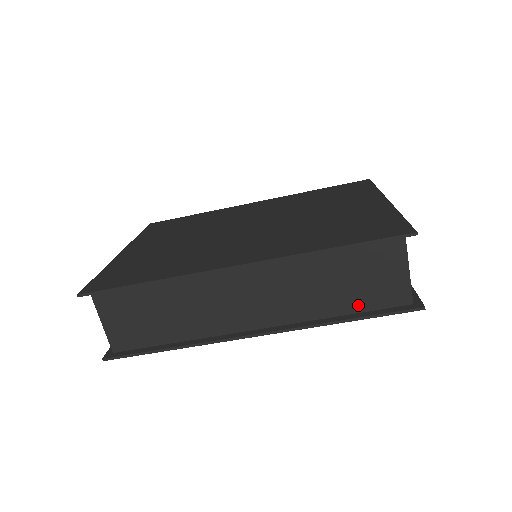
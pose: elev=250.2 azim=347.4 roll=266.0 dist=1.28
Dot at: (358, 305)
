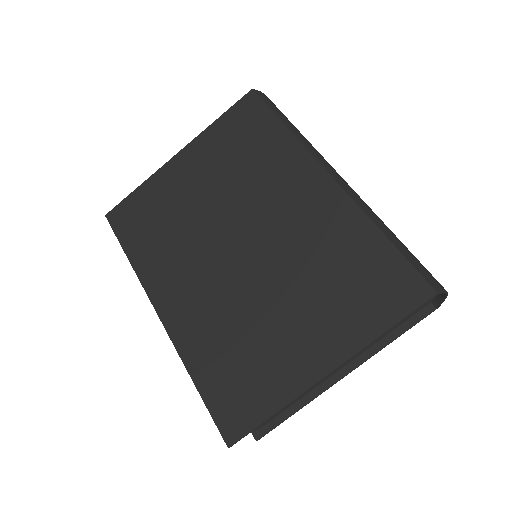
Dot at: occluded
